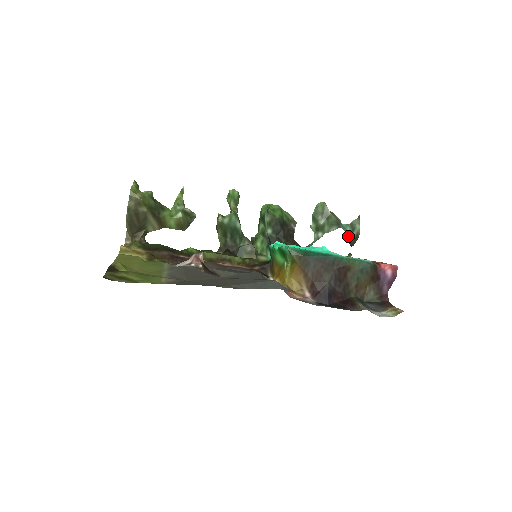
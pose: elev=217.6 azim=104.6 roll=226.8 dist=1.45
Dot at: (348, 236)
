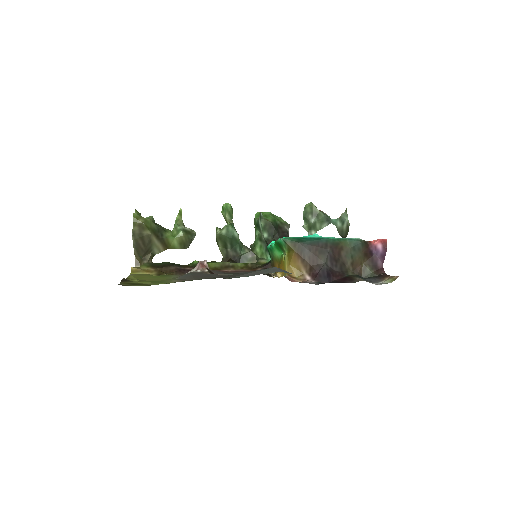
Dot at: (339, 230)
